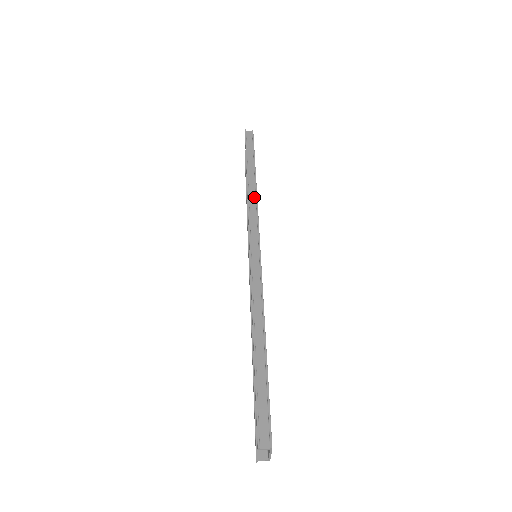
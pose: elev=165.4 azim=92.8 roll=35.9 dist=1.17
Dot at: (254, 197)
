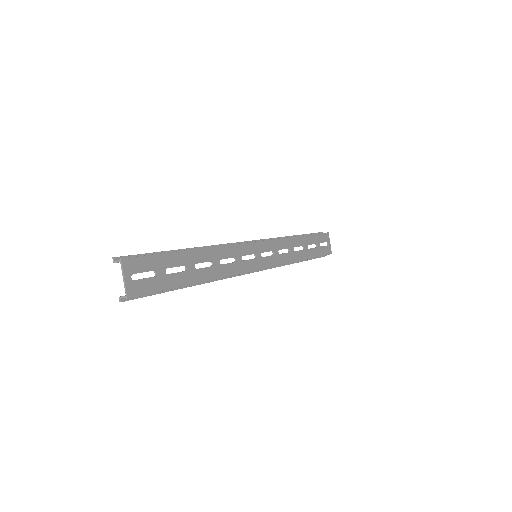
Dot at: (285, 239)
